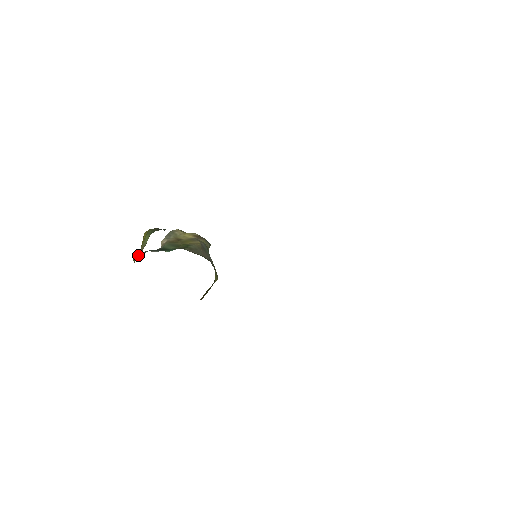
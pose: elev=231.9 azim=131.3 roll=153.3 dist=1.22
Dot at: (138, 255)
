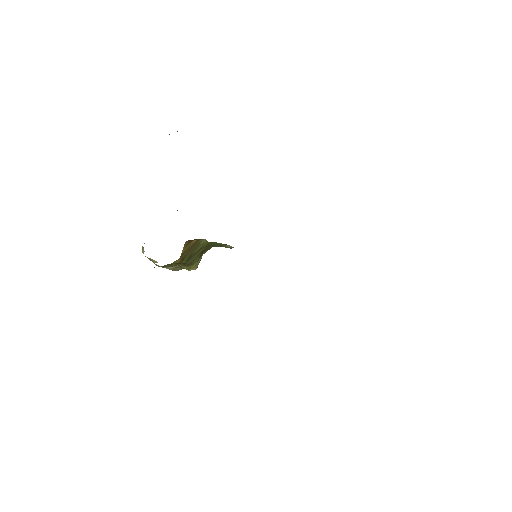
Dot at: occluded
